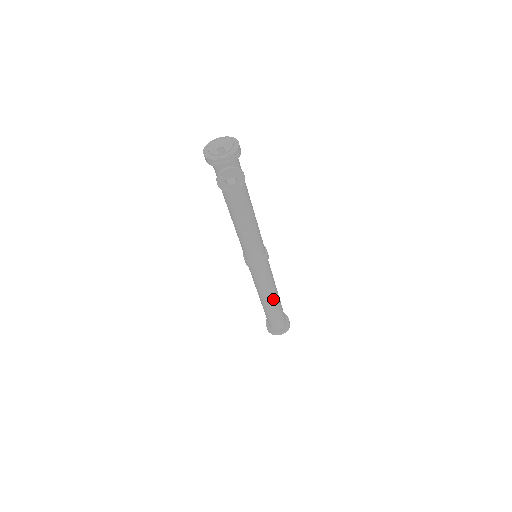
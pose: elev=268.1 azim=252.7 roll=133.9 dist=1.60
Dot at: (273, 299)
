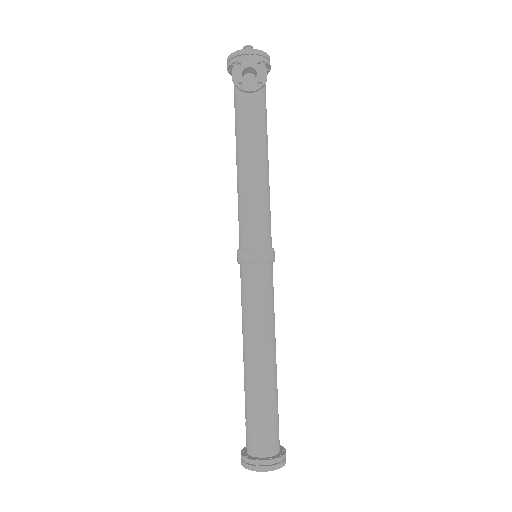
Dot at: (265, 358)
